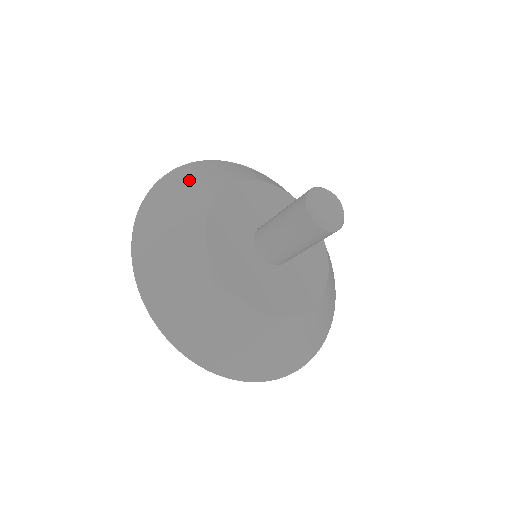
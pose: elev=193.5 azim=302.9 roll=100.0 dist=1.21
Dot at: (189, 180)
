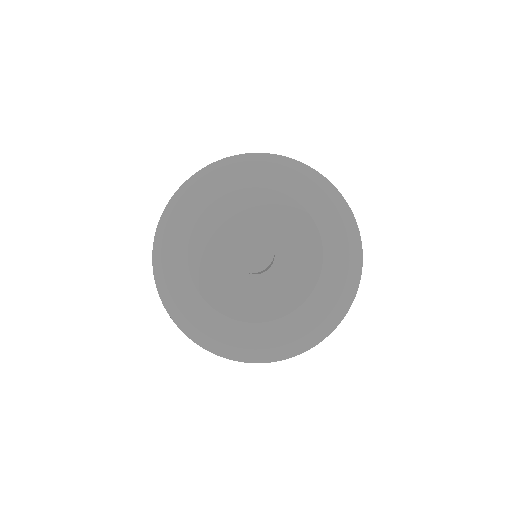
Dot at: (191, 194)
